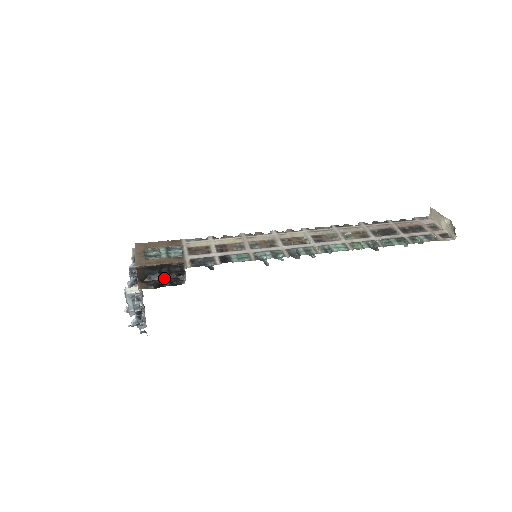
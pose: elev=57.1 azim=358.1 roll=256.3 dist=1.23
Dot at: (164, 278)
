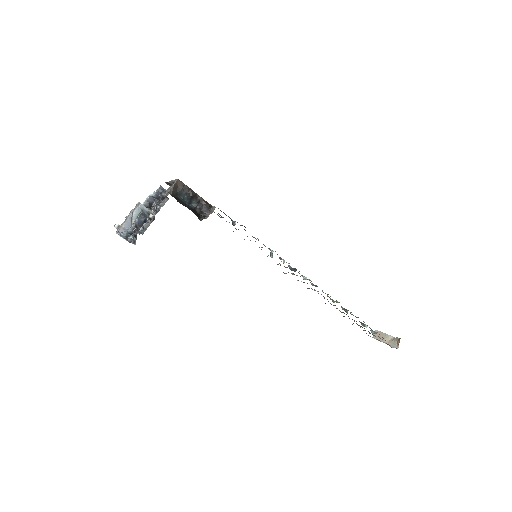
Dot at: (188, 207)
